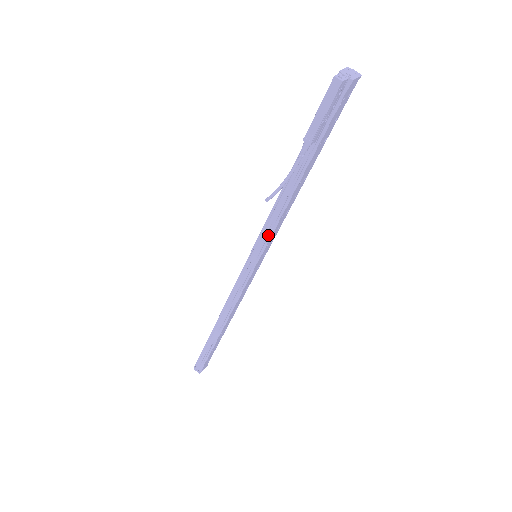
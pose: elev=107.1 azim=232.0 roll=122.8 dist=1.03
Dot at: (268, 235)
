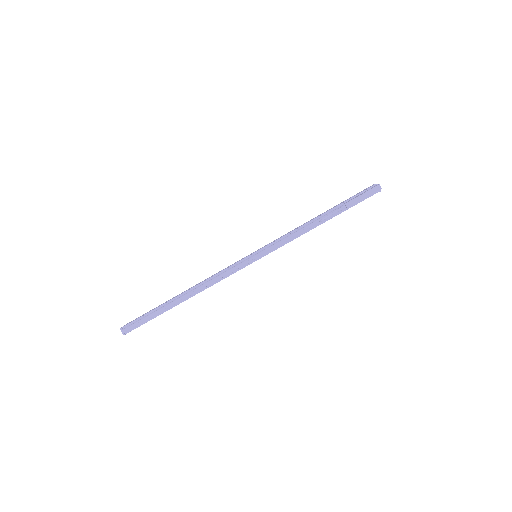
Dot at: (280, 245)
